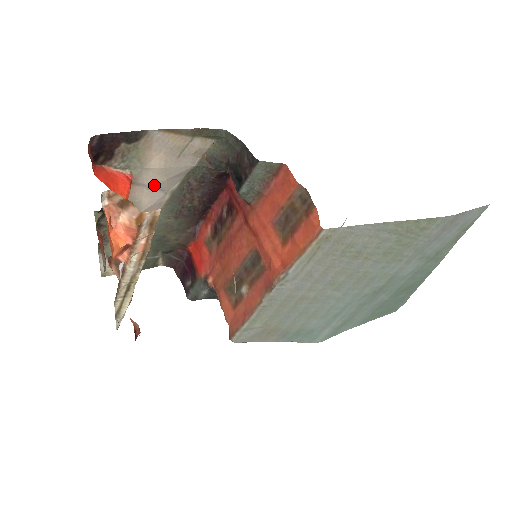
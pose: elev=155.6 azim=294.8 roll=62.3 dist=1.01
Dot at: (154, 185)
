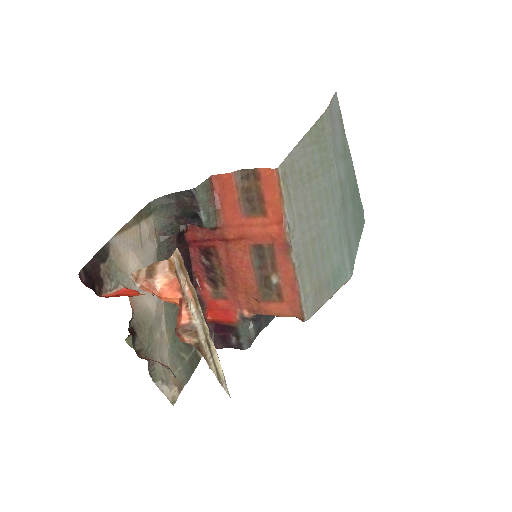
Dot at: occluded
